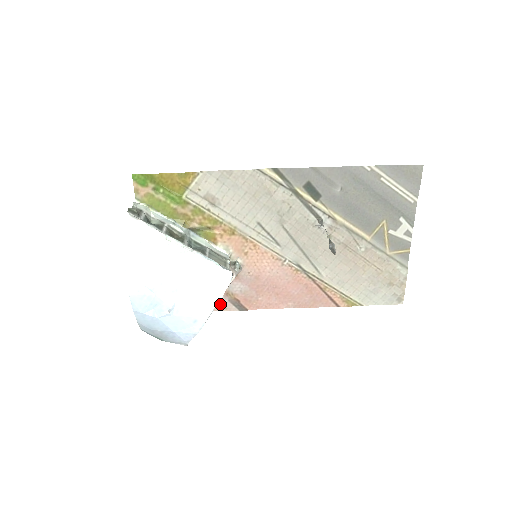
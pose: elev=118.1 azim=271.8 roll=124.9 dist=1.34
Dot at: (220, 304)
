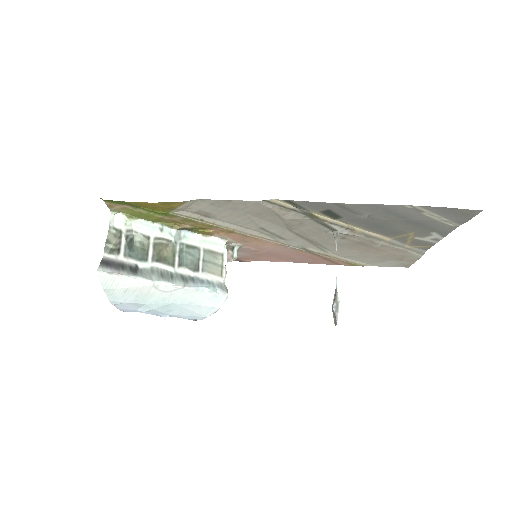
Dot at: occluded
